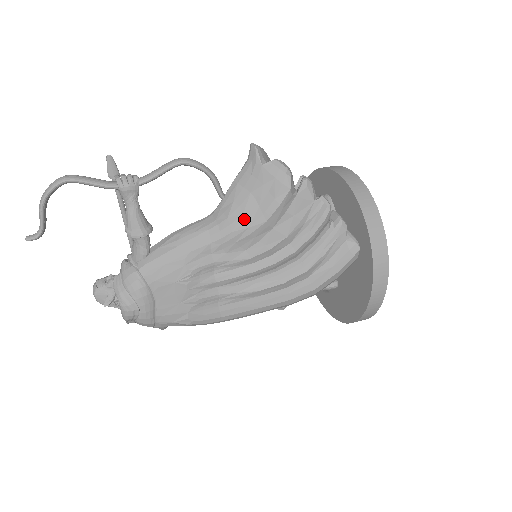
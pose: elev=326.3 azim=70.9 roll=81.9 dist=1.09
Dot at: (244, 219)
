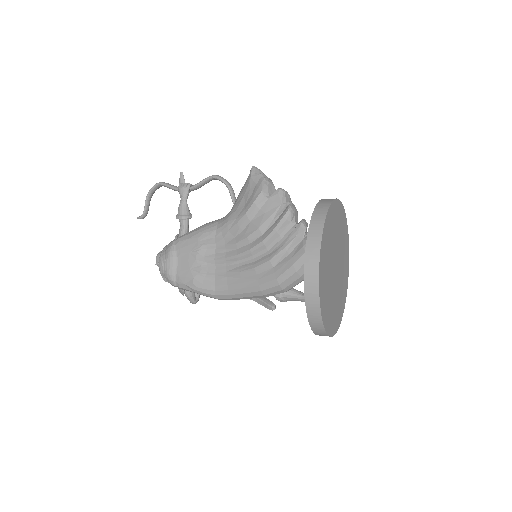
Dot at: (236, 213)
